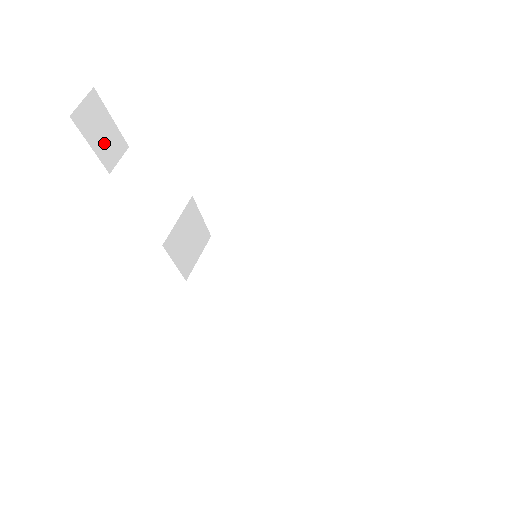
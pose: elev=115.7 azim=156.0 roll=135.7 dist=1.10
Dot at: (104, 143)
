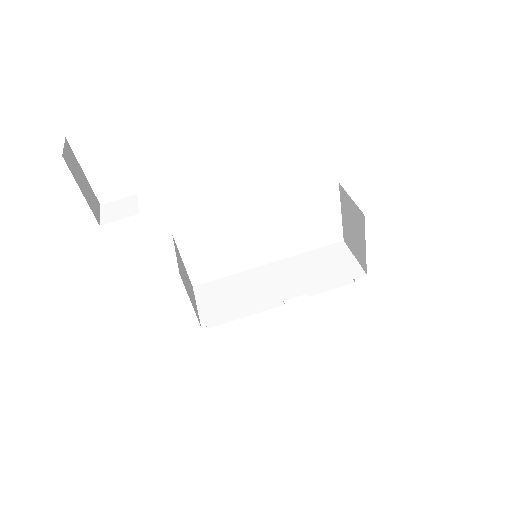
Dot at: (87, 193)
